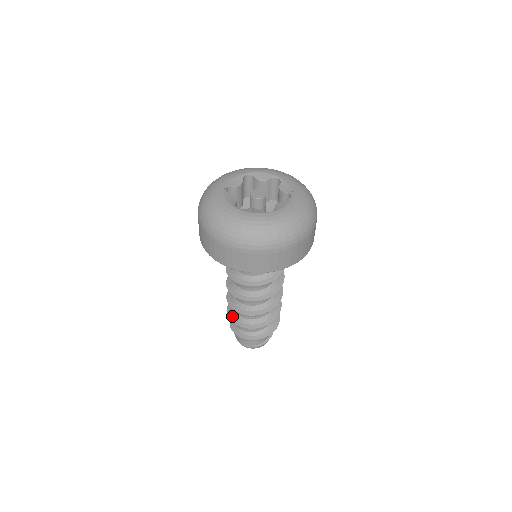
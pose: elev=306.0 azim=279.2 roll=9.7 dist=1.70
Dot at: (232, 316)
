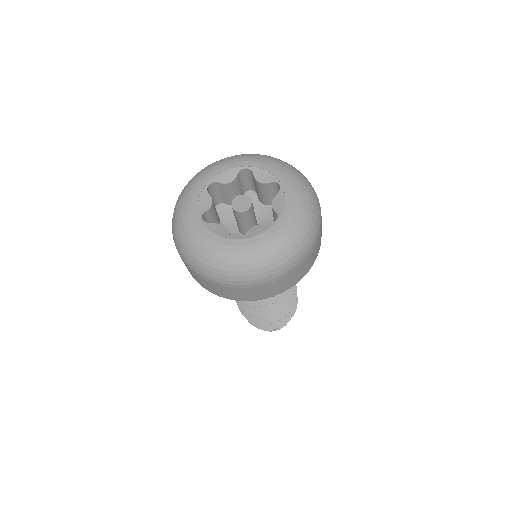
Dot at: (253, 318)
